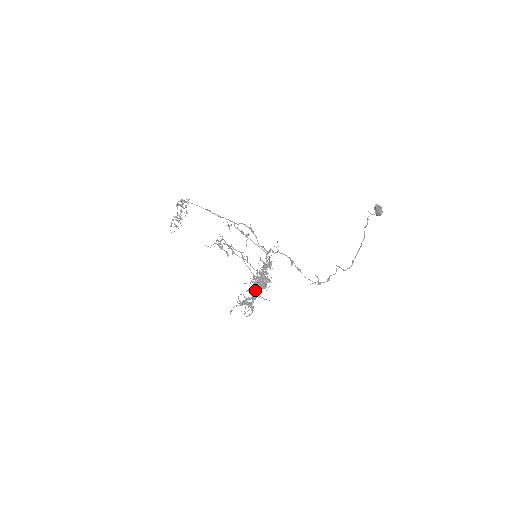
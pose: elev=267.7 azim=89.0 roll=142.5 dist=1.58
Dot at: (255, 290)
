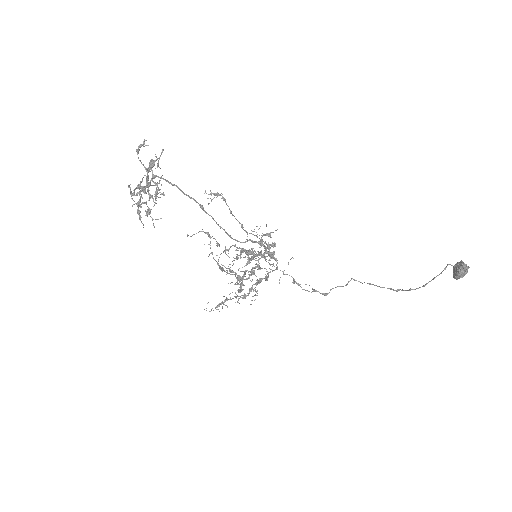
Dot at: occluded
